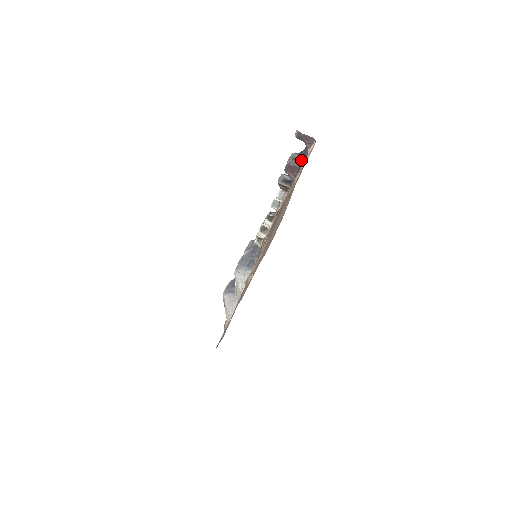
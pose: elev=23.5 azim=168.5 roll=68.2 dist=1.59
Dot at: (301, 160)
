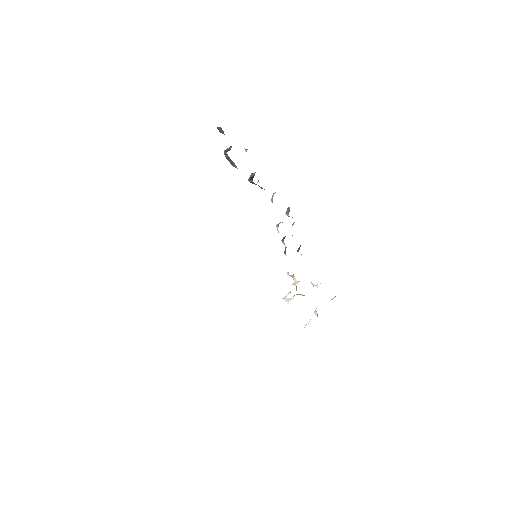
Dot at: occluded
